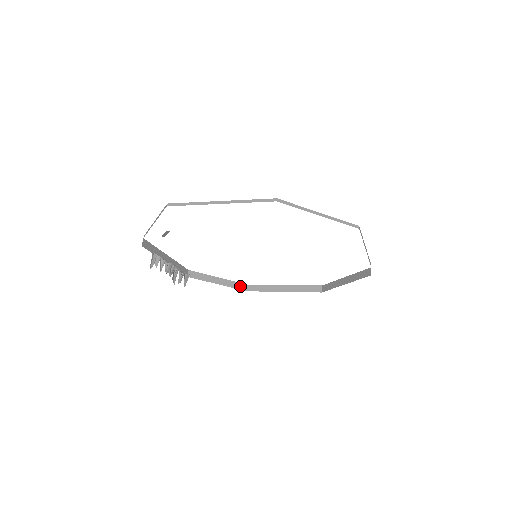
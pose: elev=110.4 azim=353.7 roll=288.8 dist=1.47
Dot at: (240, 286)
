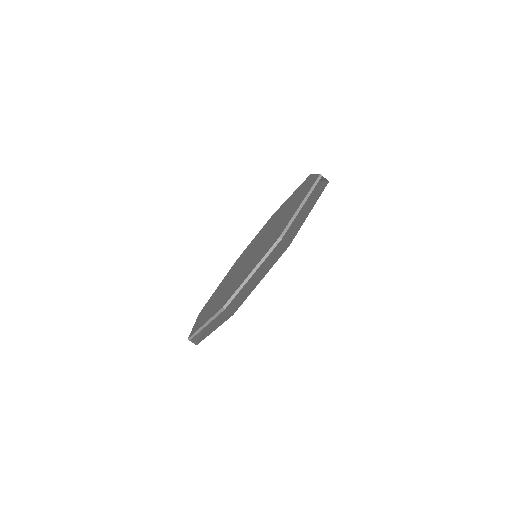
Dot at: occluded
